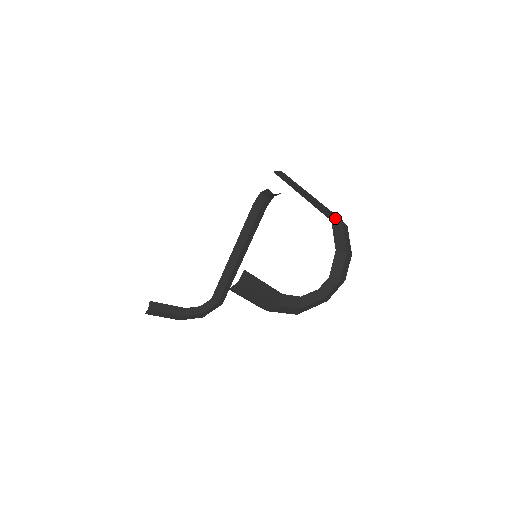
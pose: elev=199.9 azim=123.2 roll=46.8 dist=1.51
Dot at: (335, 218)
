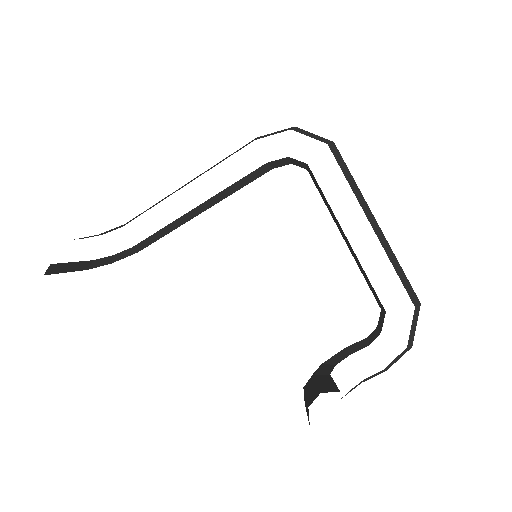
Dot at: (416, 299)
